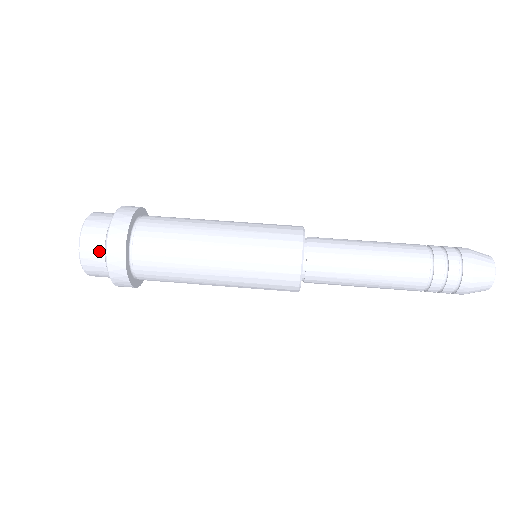
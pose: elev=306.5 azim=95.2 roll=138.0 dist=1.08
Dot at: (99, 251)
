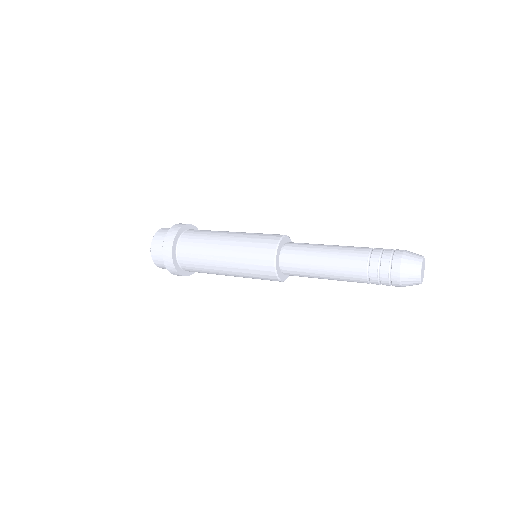
Dot at: occluded
